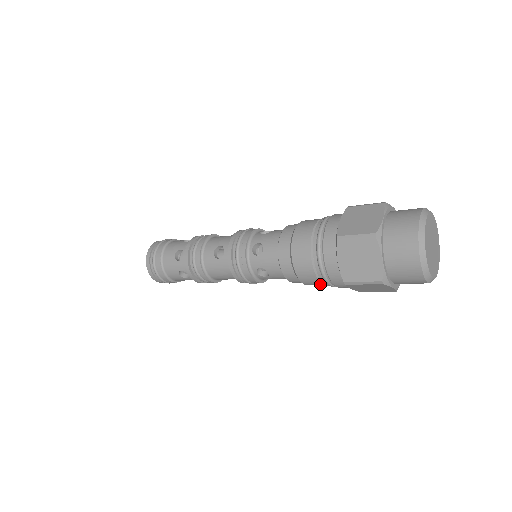
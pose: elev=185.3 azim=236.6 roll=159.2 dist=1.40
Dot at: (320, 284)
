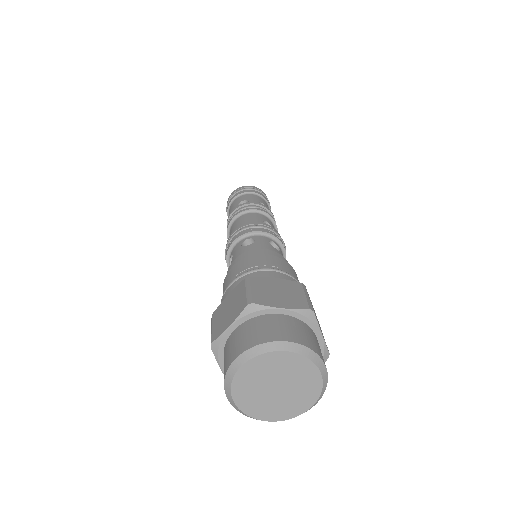
Dot at: occluded
